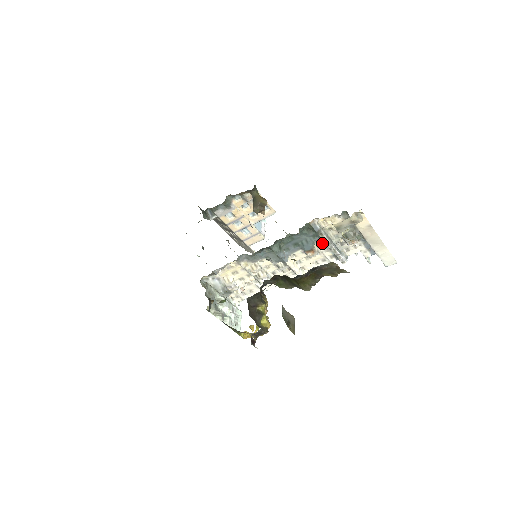
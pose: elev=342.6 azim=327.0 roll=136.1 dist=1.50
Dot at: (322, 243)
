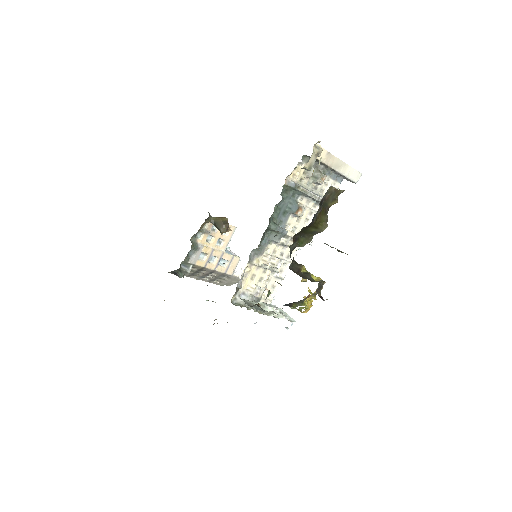
Dot at: (302, 198)
